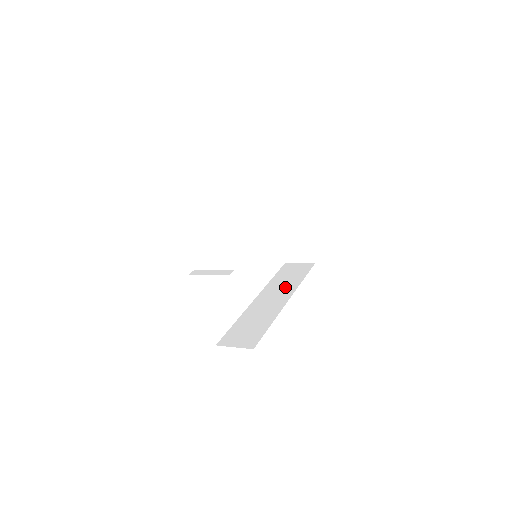
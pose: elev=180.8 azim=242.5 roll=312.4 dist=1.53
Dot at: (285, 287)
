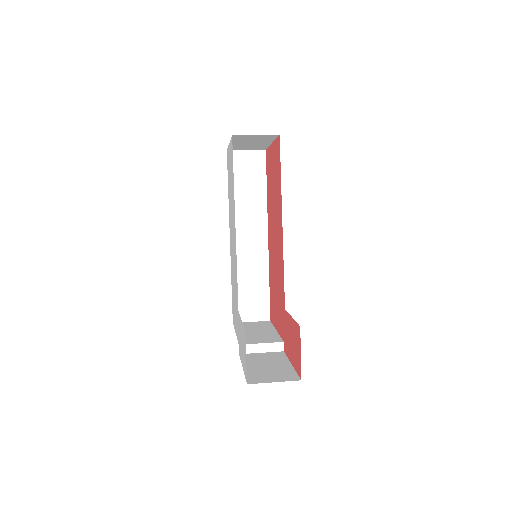
Dot at: (253, 213)
